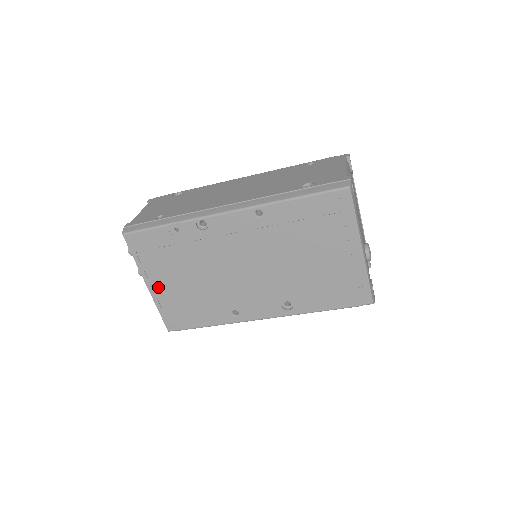
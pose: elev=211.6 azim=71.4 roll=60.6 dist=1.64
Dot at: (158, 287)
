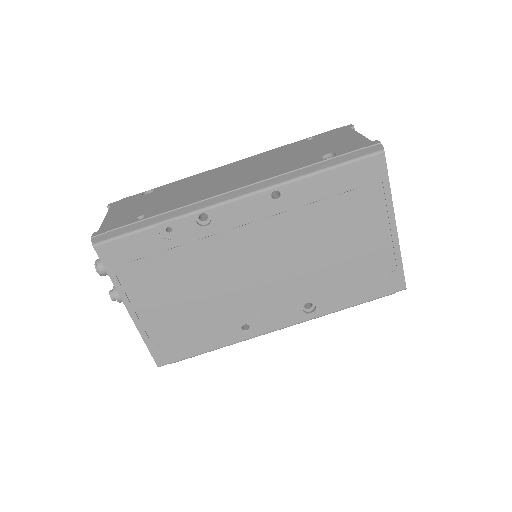
Dot at: (144, 311)
